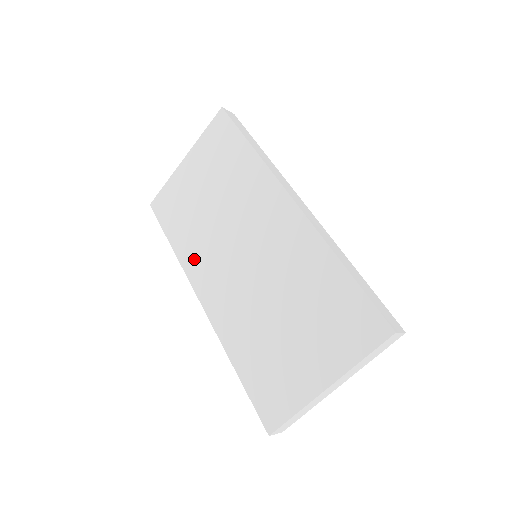
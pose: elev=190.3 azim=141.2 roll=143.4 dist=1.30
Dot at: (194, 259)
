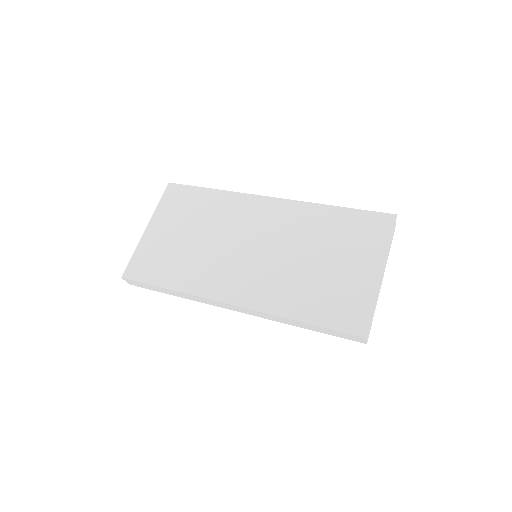
Dot at: (203, 281)
